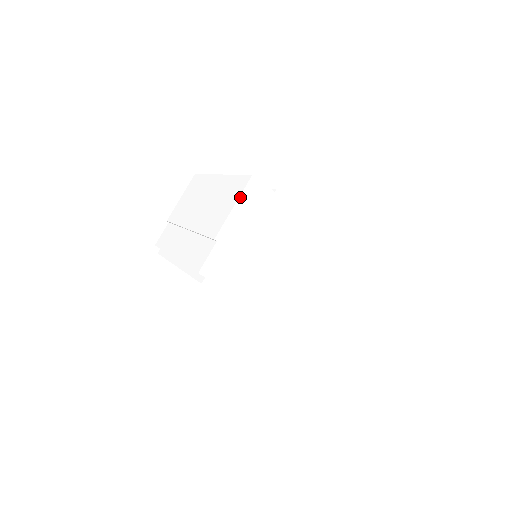
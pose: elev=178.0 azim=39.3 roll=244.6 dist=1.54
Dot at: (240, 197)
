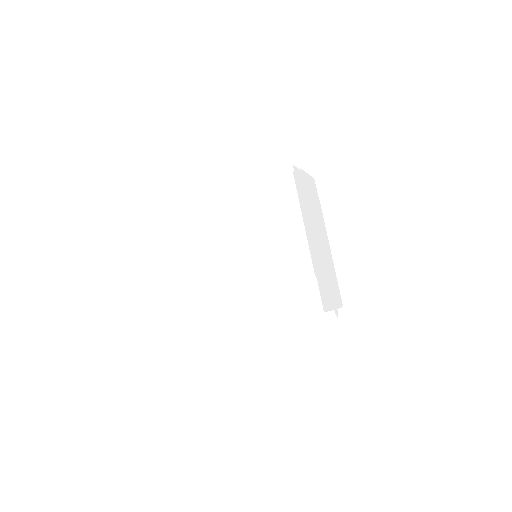
Dot at: (310, 176)
